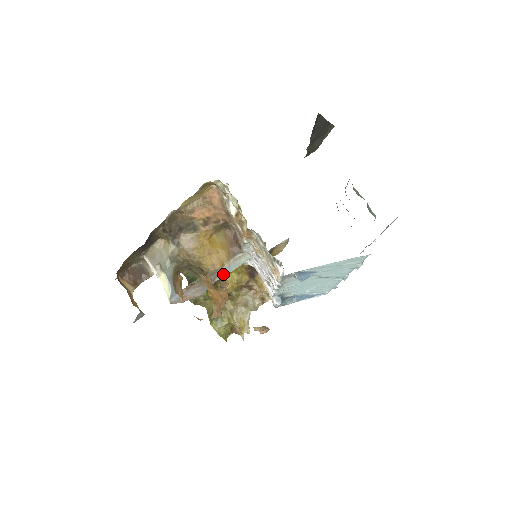
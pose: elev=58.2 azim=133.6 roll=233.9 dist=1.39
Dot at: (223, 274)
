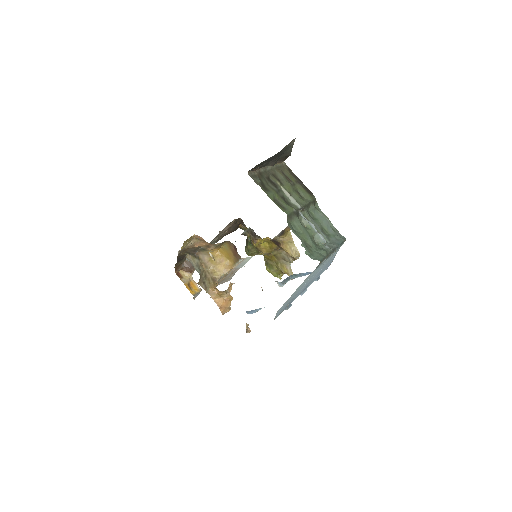
Dot at: (238, 268)
